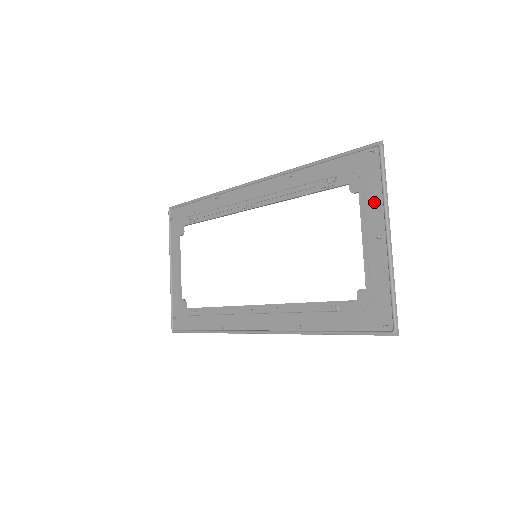
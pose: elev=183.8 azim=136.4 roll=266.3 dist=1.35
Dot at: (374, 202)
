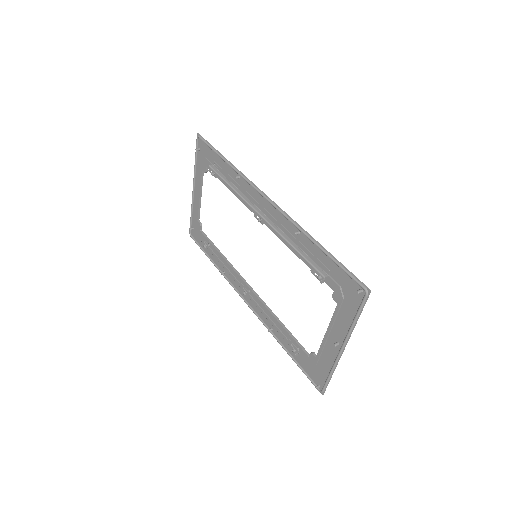
Dot at: (344, 321)
